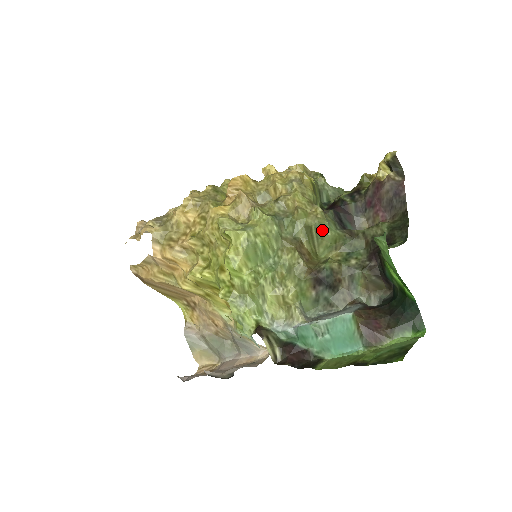
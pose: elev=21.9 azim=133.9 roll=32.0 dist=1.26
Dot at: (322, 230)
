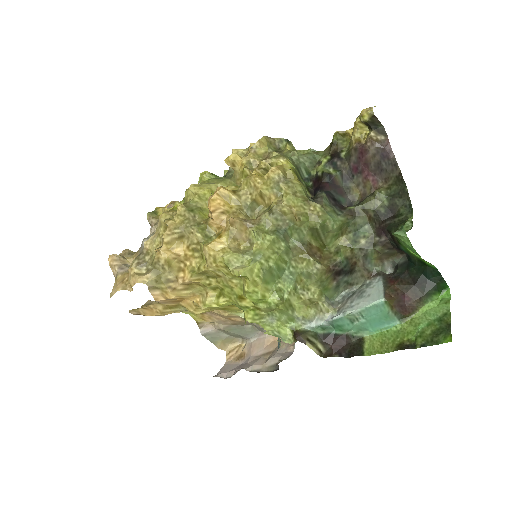
Dot at: (327, 226)
